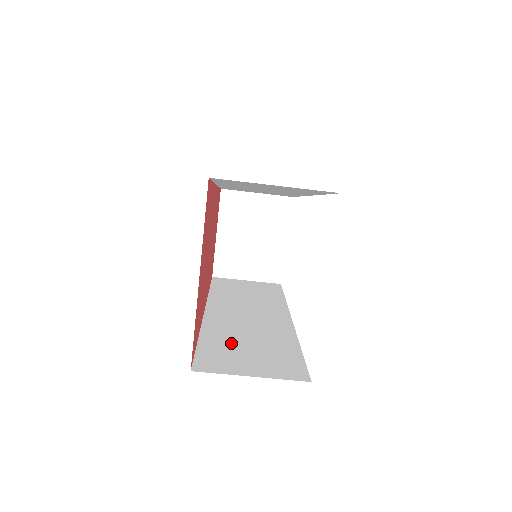
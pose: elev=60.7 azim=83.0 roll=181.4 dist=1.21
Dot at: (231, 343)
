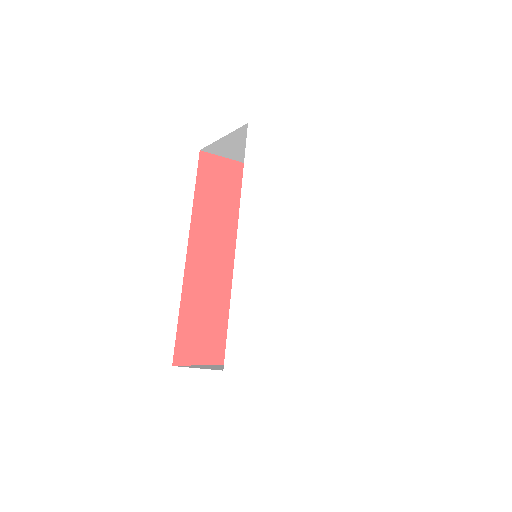
Dot at: occluded
